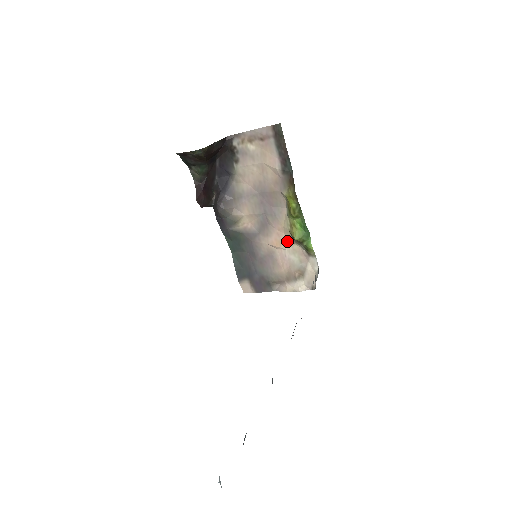
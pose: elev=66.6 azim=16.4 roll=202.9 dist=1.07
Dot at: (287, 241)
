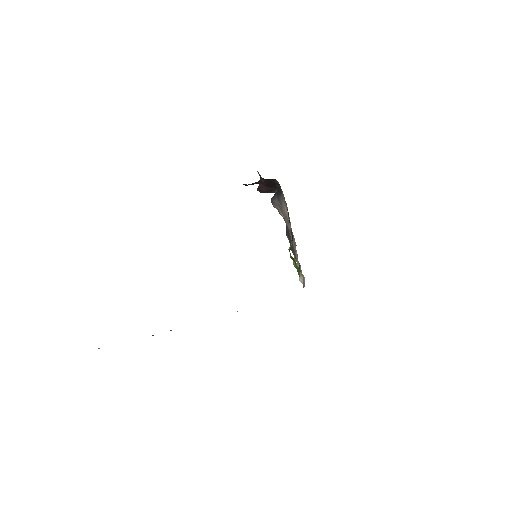
Dot at: occluded
